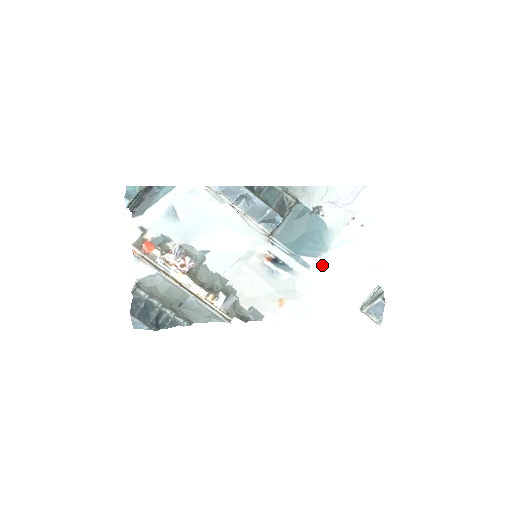
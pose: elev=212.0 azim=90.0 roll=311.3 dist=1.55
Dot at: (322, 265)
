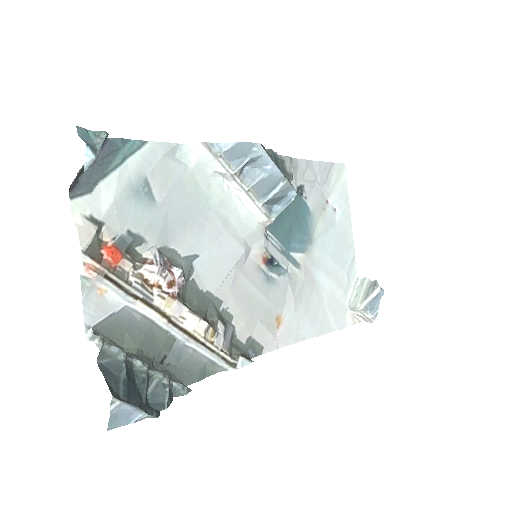
Dot at: (310, 262)
